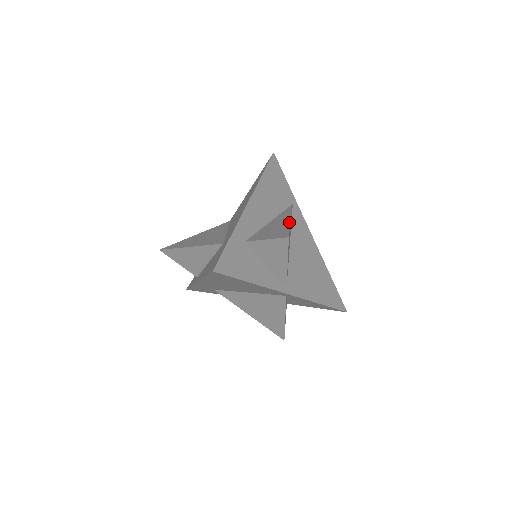
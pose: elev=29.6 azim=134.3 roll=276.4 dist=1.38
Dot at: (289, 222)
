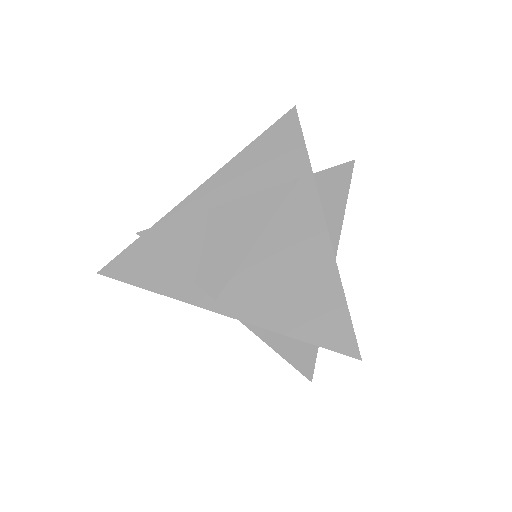
Dot at: occluded
